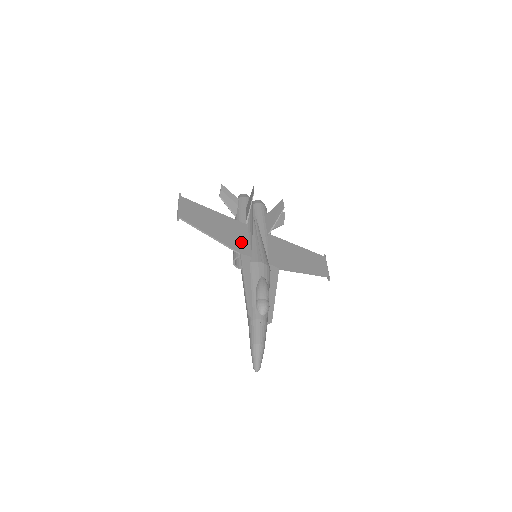
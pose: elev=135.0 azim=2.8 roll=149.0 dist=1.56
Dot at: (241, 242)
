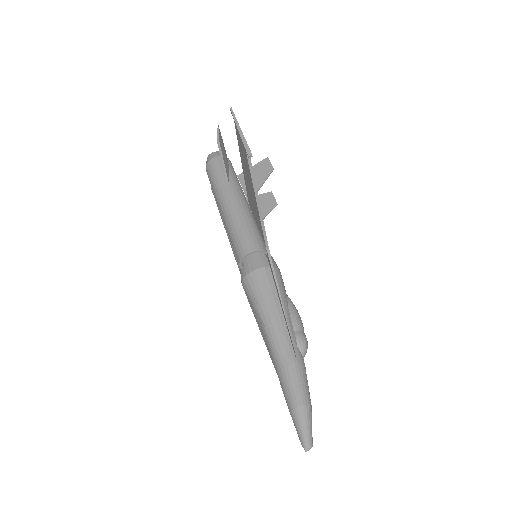
Dot at: (261, 230)
